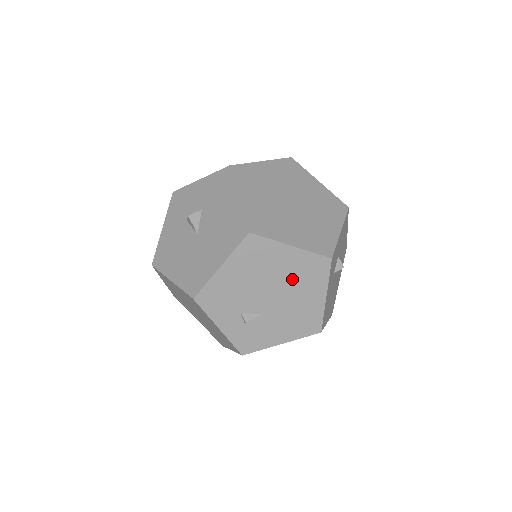
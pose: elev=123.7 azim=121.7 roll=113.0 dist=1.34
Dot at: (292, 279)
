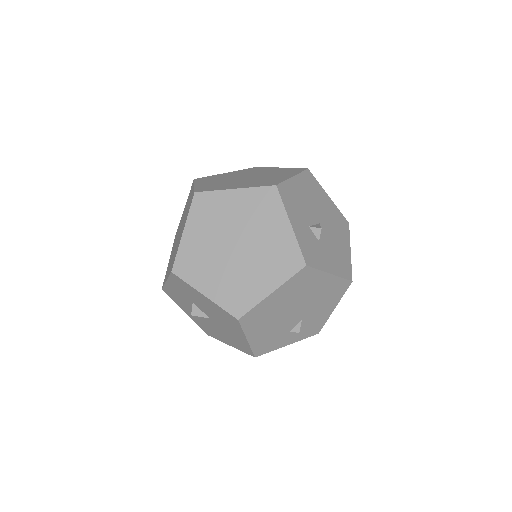
Dot at: (296, 296)
